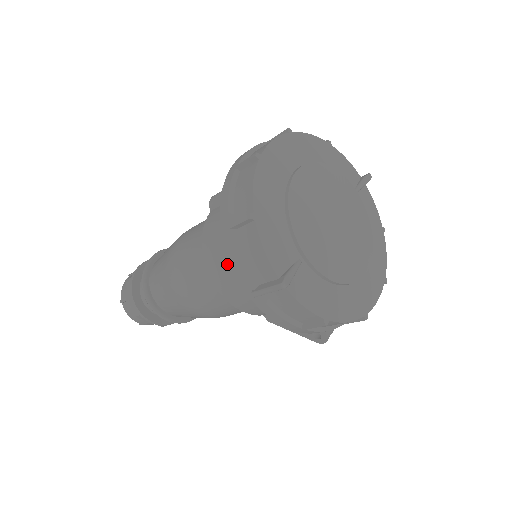
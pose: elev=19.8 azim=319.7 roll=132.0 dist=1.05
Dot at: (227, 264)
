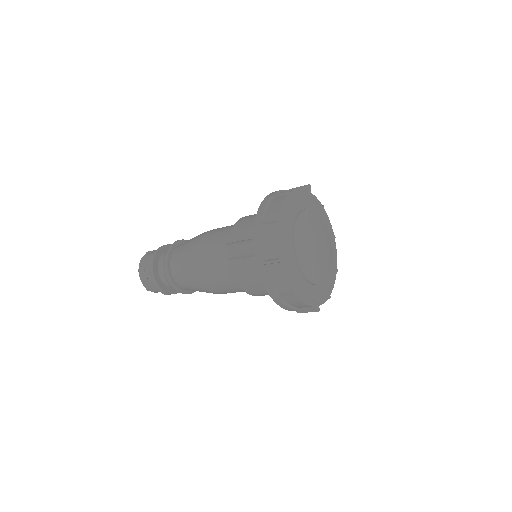
Dot at: (264, 292)
